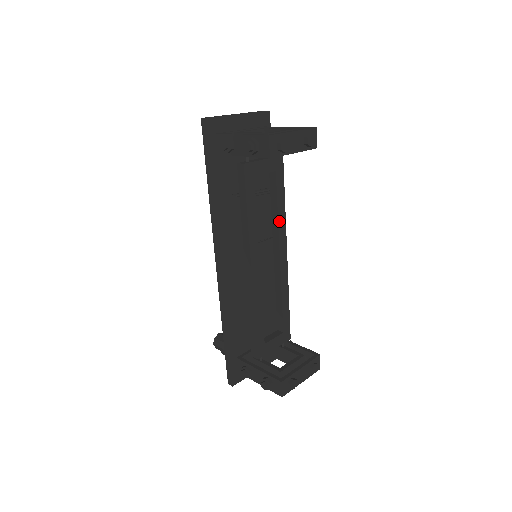
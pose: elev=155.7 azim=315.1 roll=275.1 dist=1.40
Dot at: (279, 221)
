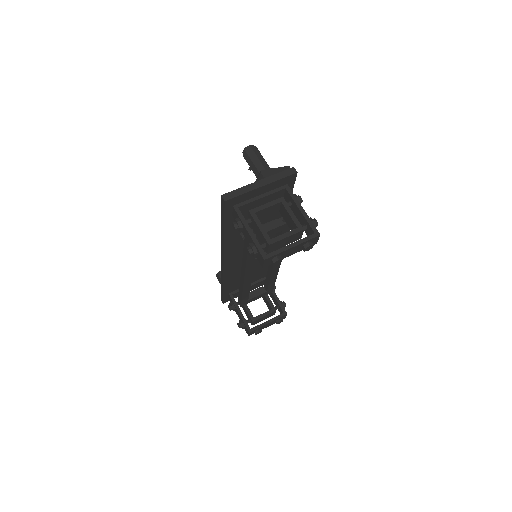
Dot at: occluded
